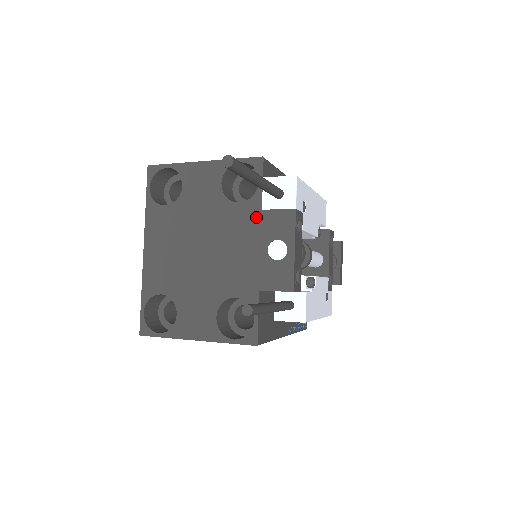
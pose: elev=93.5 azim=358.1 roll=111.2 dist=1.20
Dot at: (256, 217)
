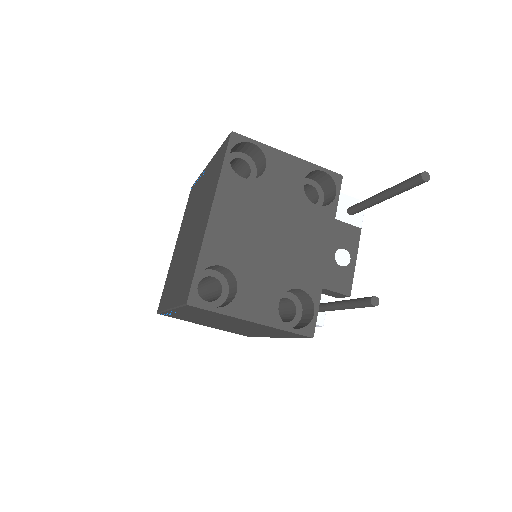
Dot at: (330, 223)
